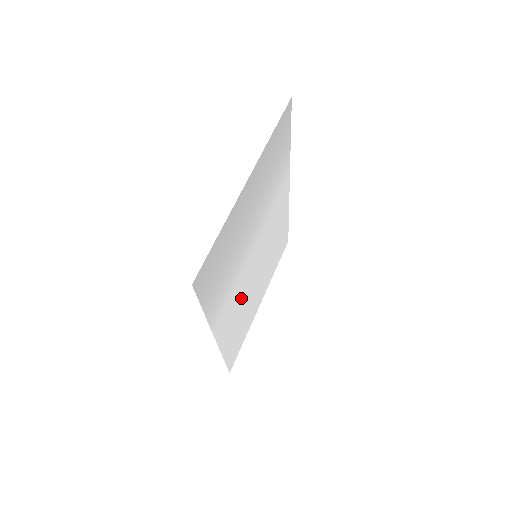
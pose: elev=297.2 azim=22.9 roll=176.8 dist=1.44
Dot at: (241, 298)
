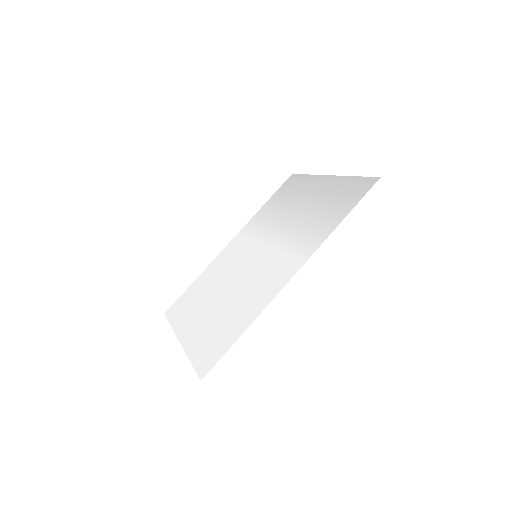
Dot at: (256, 278)
